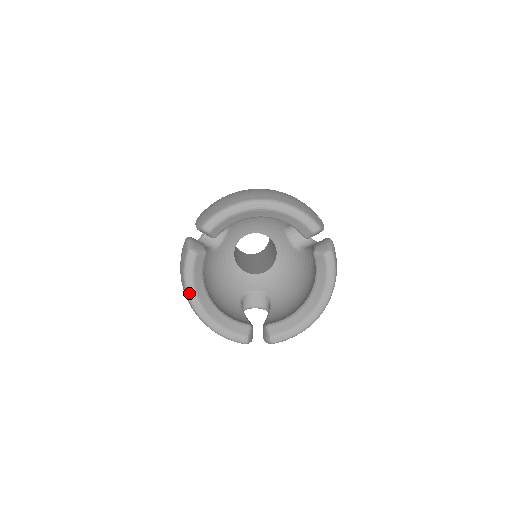
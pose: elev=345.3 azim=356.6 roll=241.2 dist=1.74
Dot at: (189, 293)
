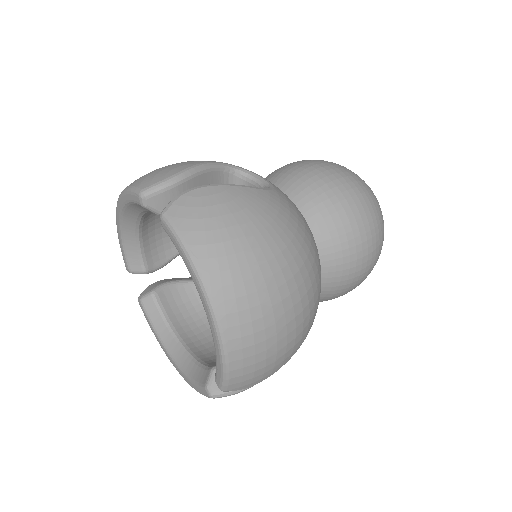
Dot at: (161, 346)
